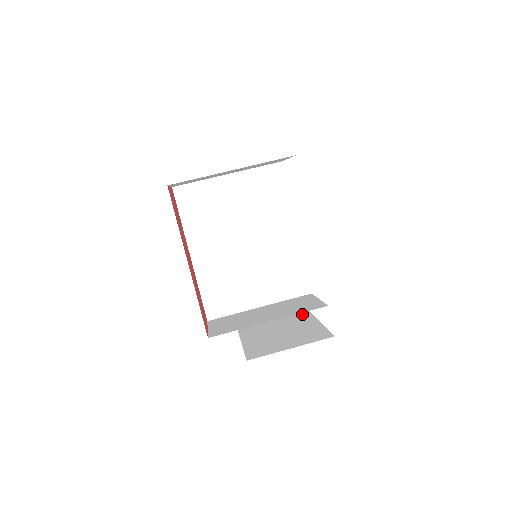
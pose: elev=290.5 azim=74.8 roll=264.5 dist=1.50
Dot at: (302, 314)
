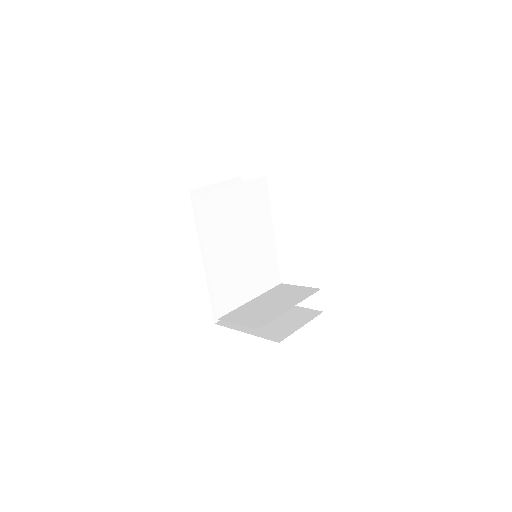
Dot at: occluded
